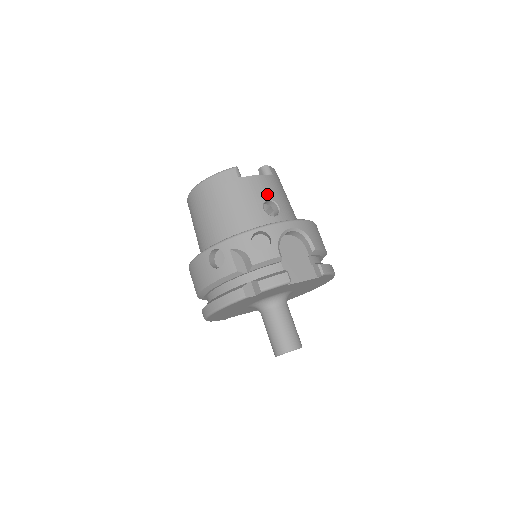
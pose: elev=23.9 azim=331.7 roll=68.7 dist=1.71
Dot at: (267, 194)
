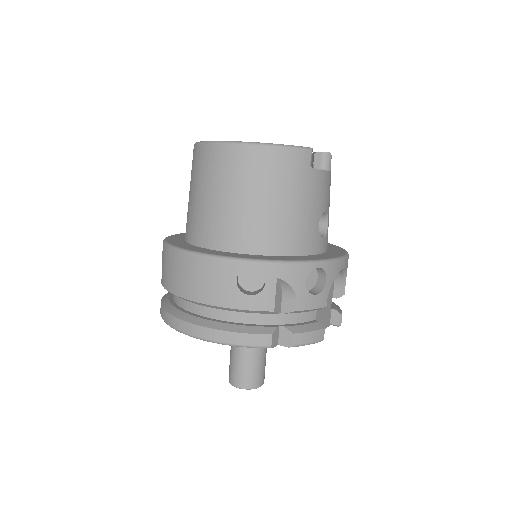
Dot at: (326, 203)
